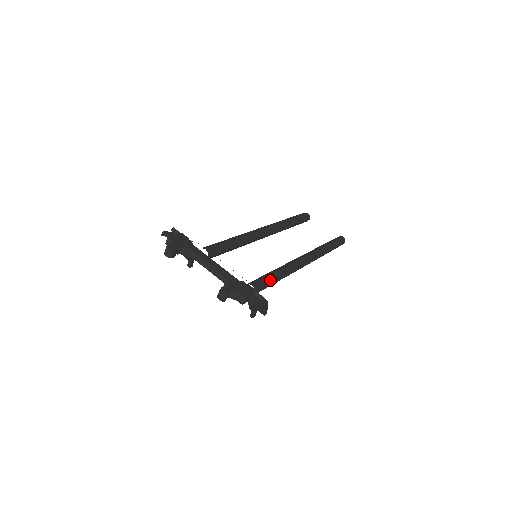
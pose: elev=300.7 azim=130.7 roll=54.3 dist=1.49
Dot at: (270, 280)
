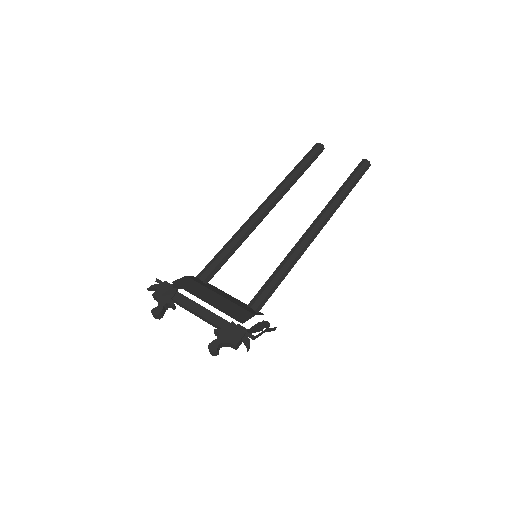
Dot at: (272, 287)
